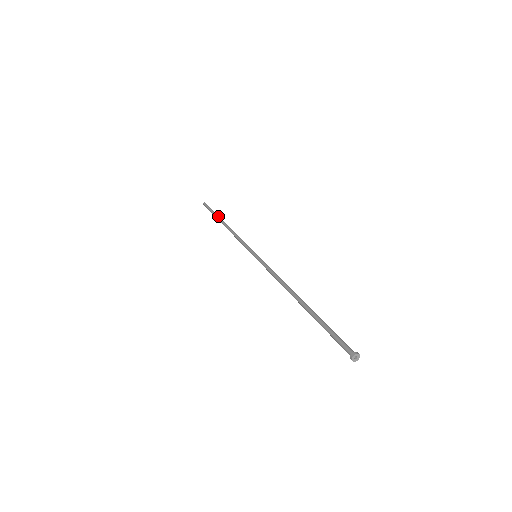
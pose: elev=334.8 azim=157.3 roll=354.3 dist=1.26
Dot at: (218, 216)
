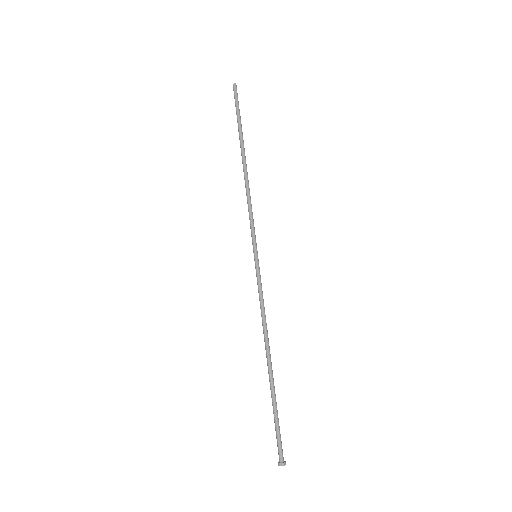
Dot at: (239, 137)
